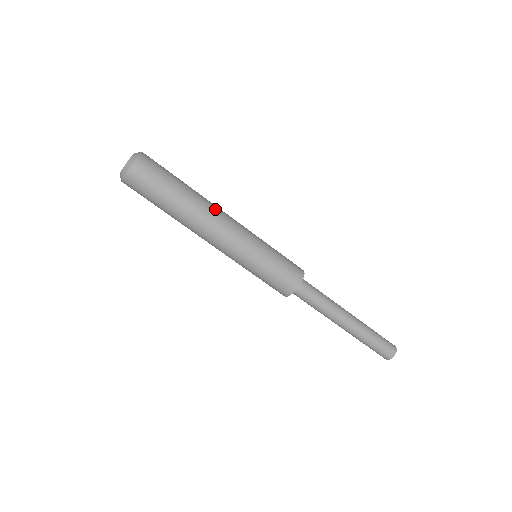
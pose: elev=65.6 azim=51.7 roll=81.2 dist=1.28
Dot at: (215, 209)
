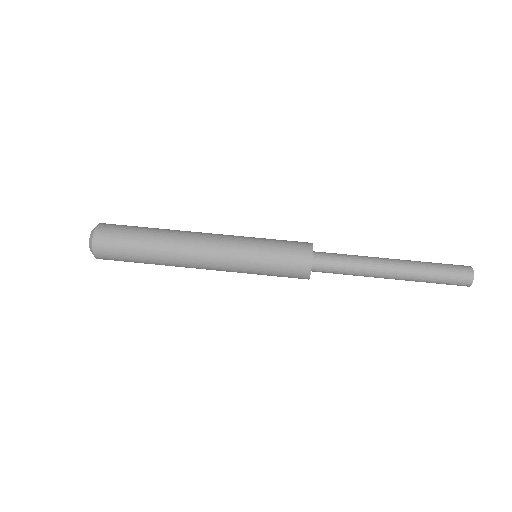
Dot at: occluded
